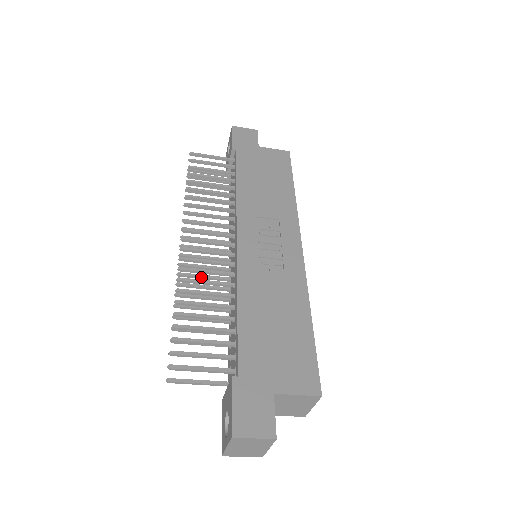
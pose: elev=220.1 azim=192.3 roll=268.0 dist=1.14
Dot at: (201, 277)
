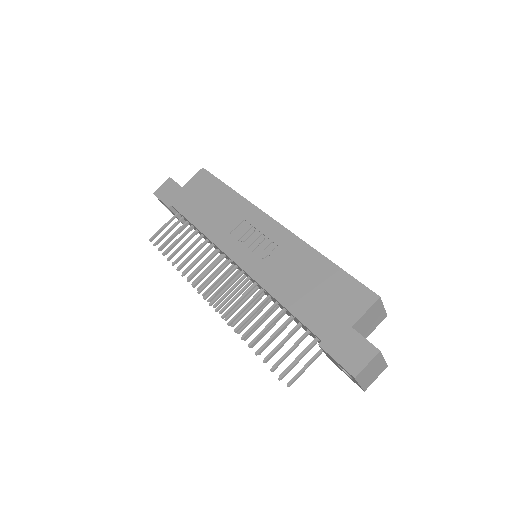
Dot at: (240, 306)
